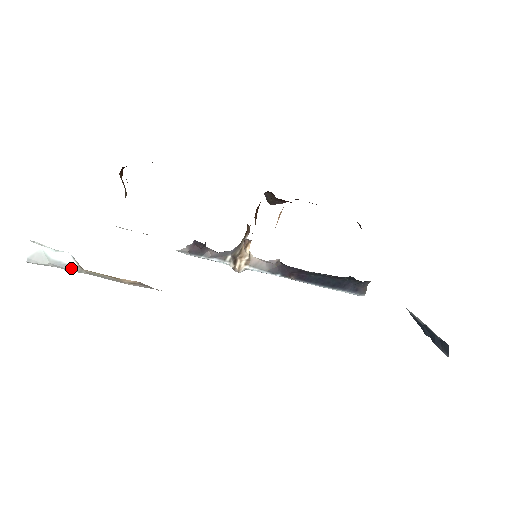
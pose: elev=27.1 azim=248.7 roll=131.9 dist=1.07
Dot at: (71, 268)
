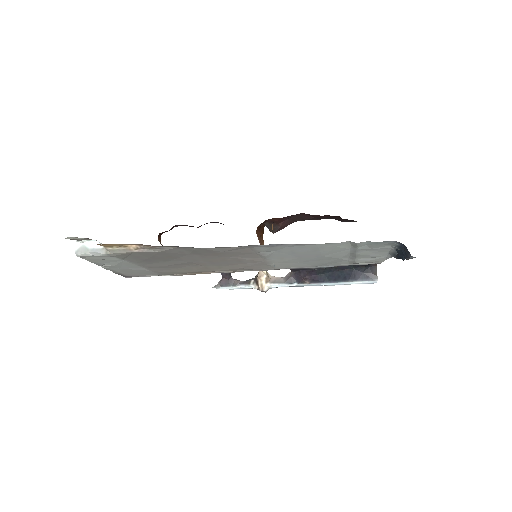
Dot at: (101, 251)
